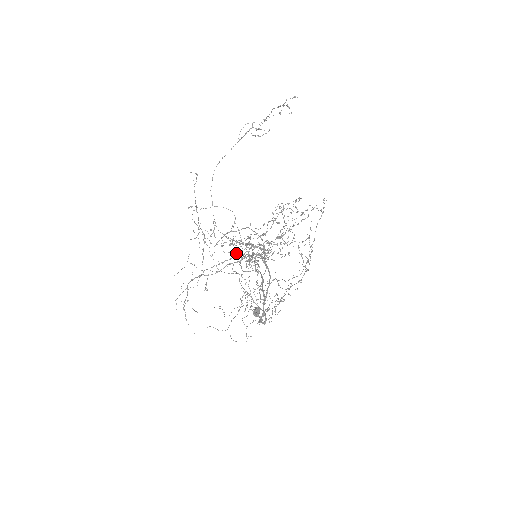
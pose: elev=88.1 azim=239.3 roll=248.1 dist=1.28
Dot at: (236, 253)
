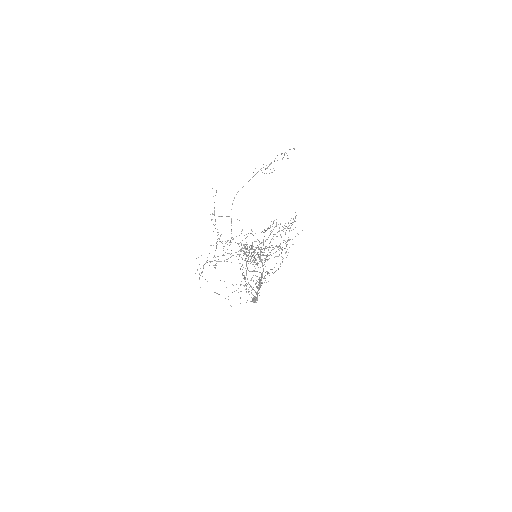
Dot at: (245, 258)
